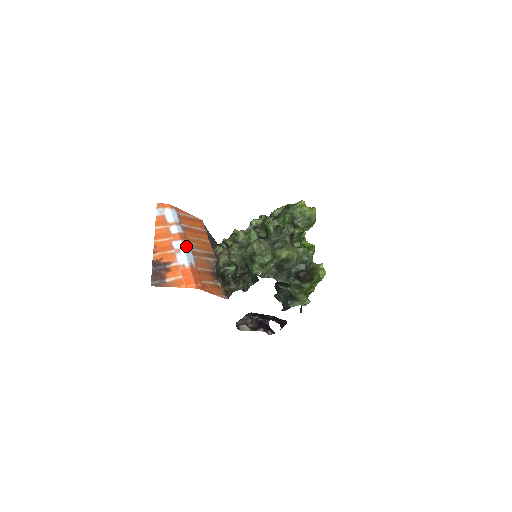
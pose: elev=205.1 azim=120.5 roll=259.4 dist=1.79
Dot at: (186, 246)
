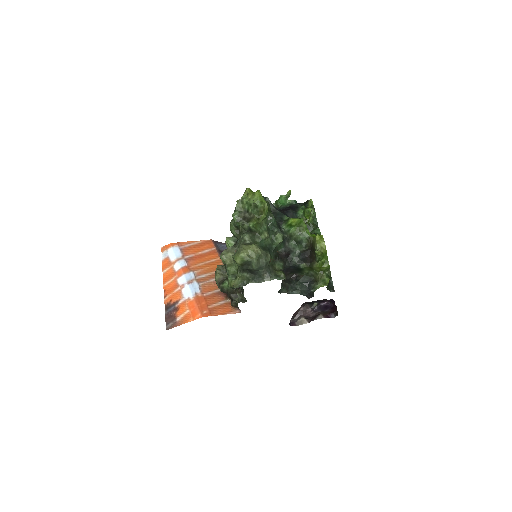
Dot at: (190, 278)
